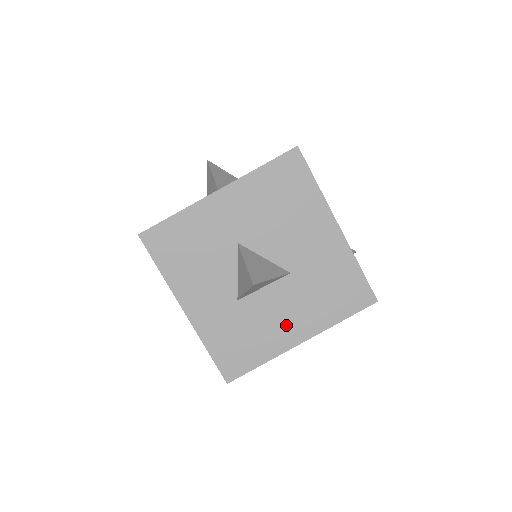
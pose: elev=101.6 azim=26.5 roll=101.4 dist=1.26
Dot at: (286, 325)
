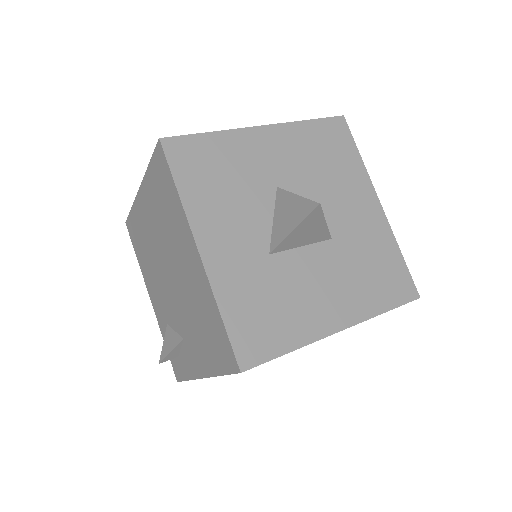
Dot at: (324, 302)
